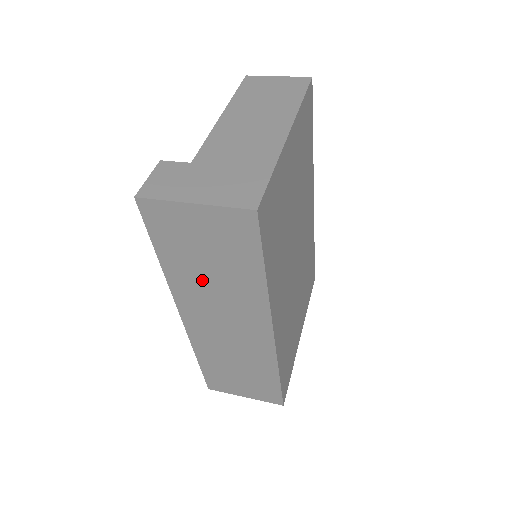
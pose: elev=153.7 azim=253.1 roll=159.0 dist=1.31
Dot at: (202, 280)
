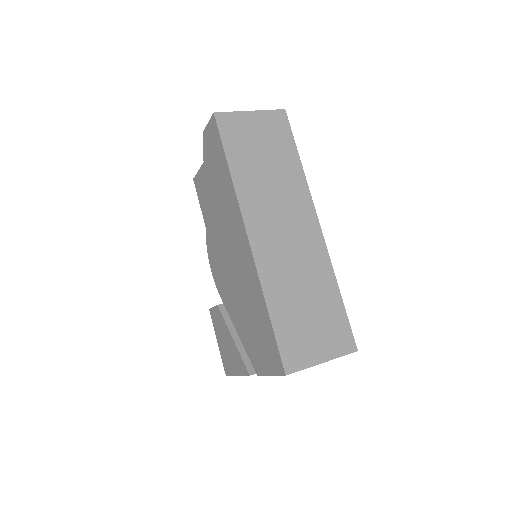
Dot at: (262, 180)
